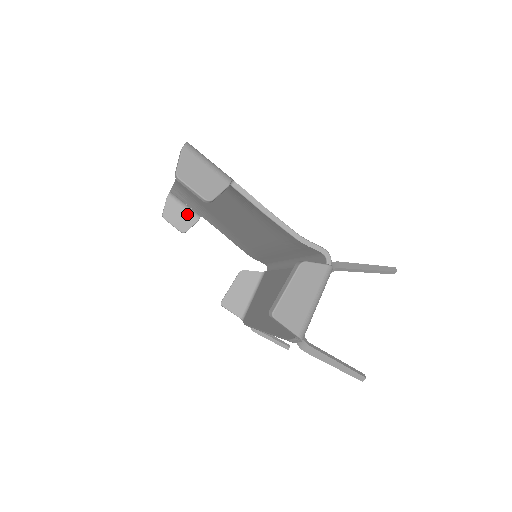
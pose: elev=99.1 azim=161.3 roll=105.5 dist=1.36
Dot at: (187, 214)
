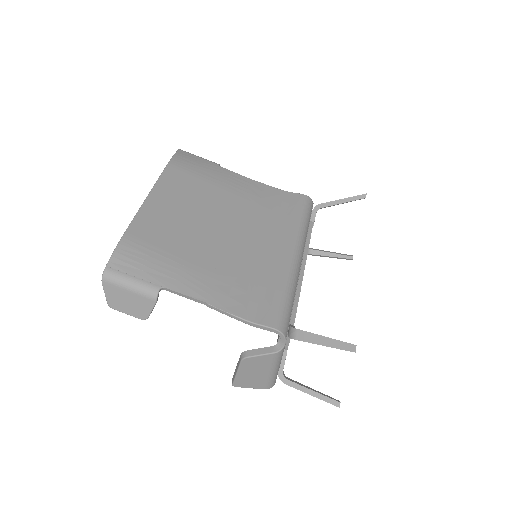
Dot at: occluded
